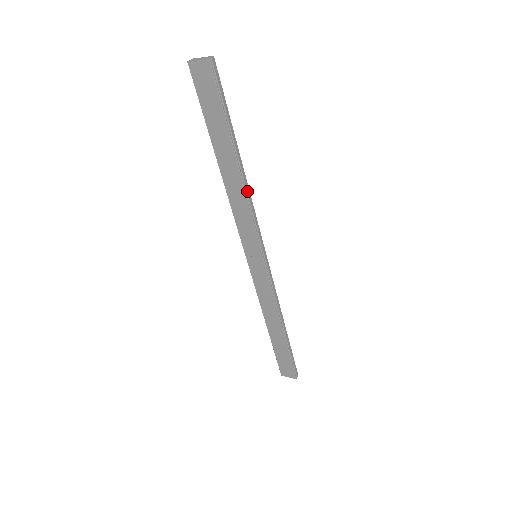
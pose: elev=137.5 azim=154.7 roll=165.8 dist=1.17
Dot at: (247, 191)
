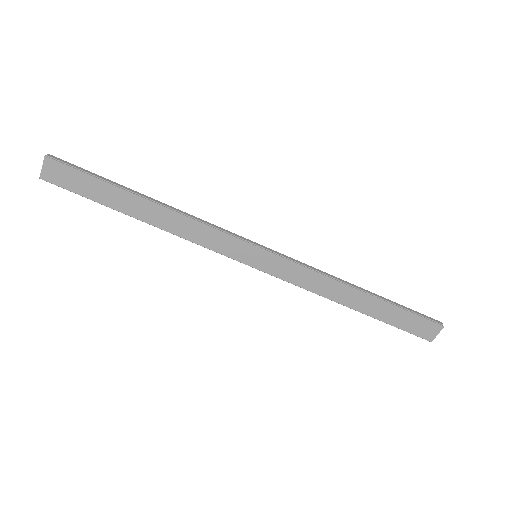
Dot at: (180, 212)
